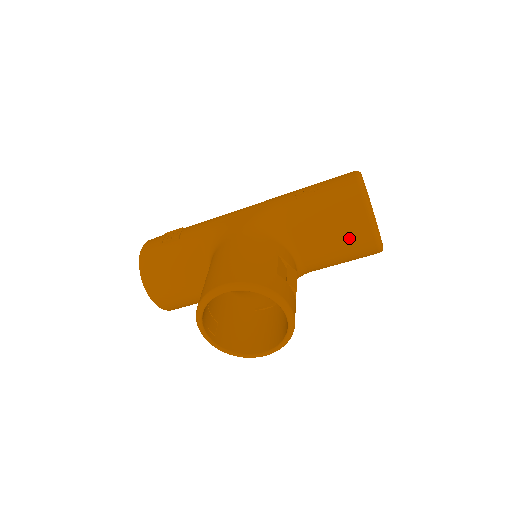
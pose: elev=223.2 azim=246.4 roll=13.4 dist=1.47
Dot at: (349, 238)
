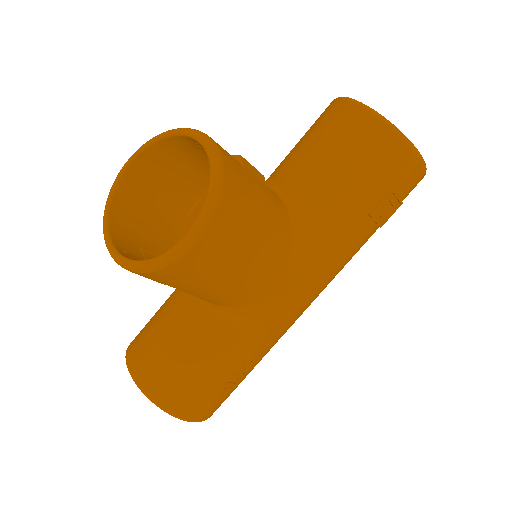
Dot at: (332, 130)
